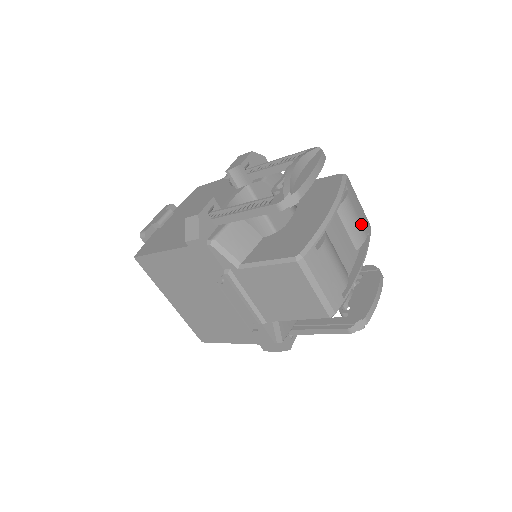
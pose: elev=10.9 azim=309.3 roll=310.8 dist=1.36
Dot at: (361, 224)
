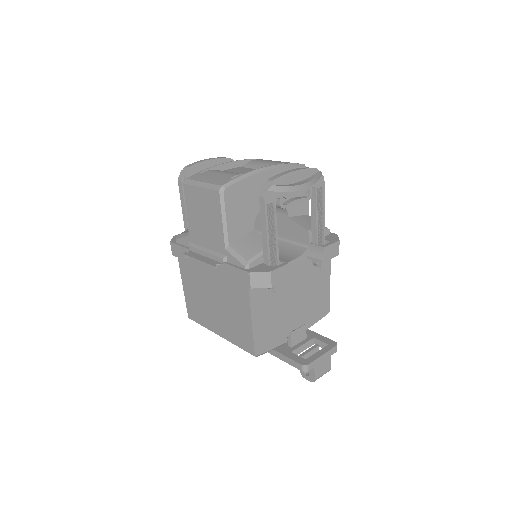
Dot at: (275, 162)
